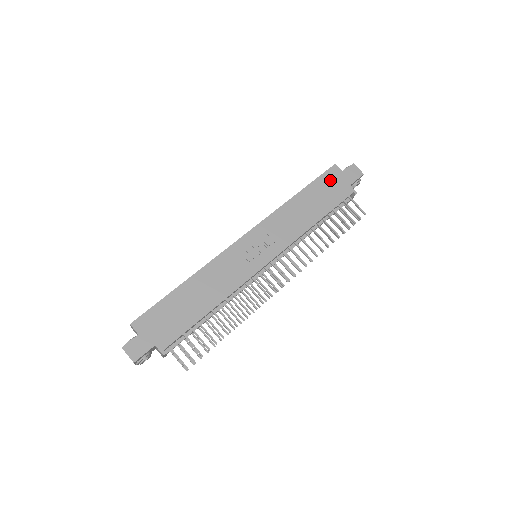
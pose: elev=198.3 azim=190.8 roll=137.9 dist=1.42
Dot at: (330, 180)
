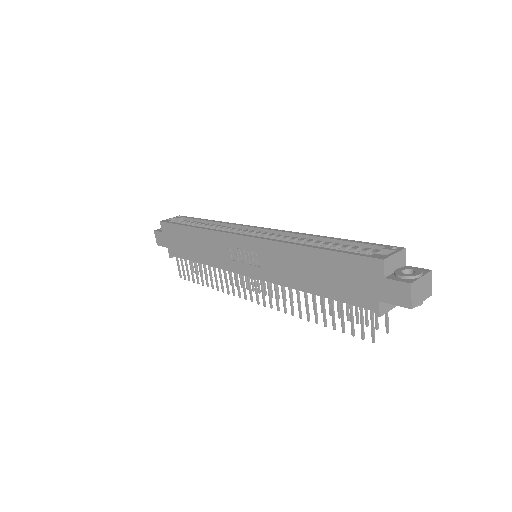
Dot at: (358, 270)
